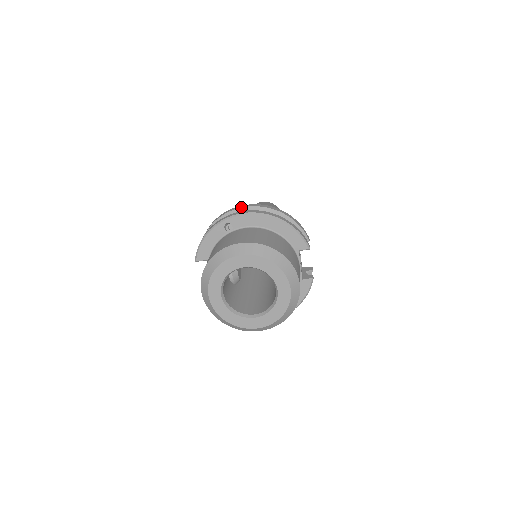
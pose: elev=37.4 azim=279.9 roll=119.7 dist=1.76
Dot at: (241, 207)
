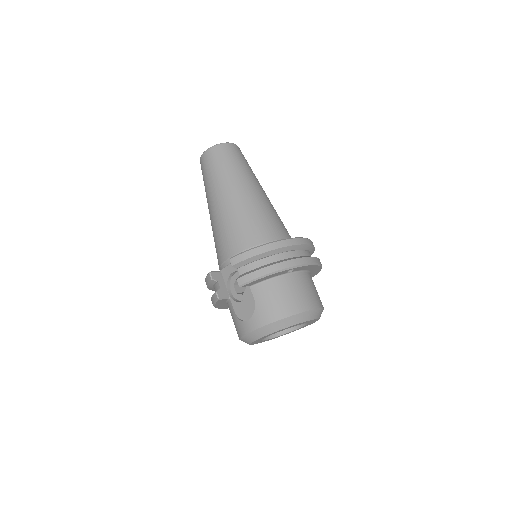
Dot at: (299, 244)
